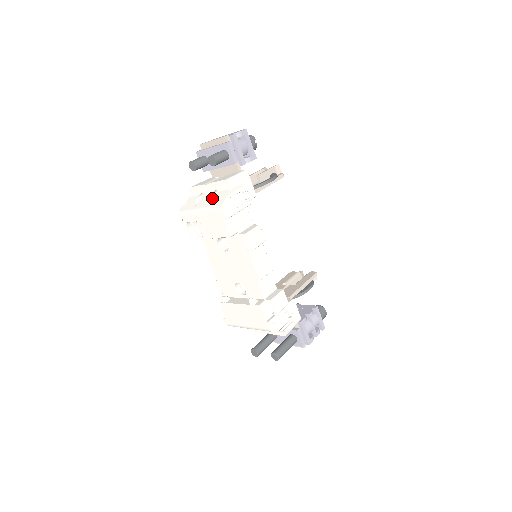
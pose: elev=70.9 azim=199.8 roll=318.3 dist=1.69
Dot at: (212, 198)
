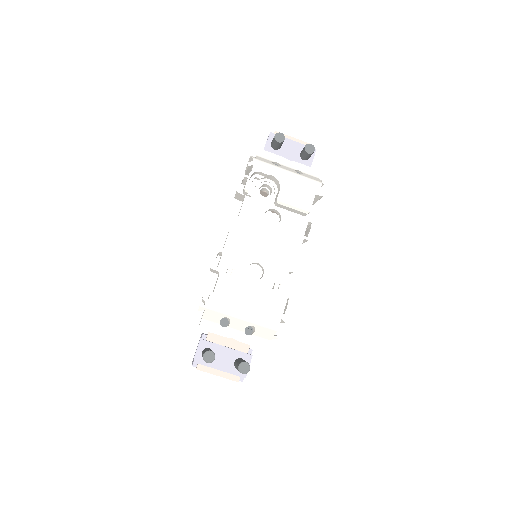
Dot at: occluded
